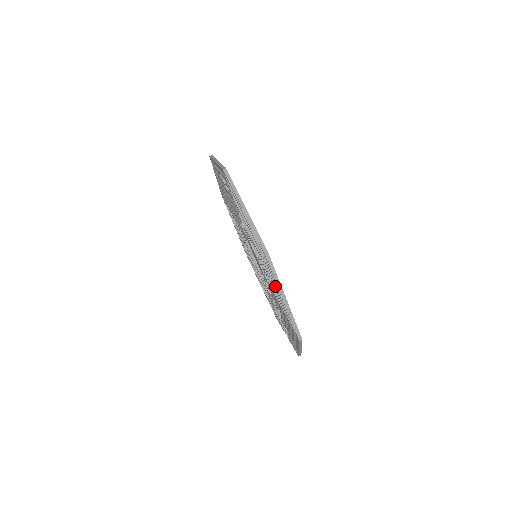
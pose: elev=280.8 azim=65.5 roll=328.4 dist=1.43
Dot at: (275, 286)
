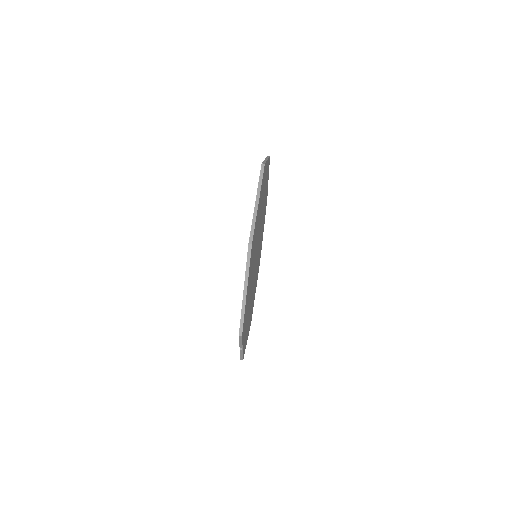
Dot at: occluded
